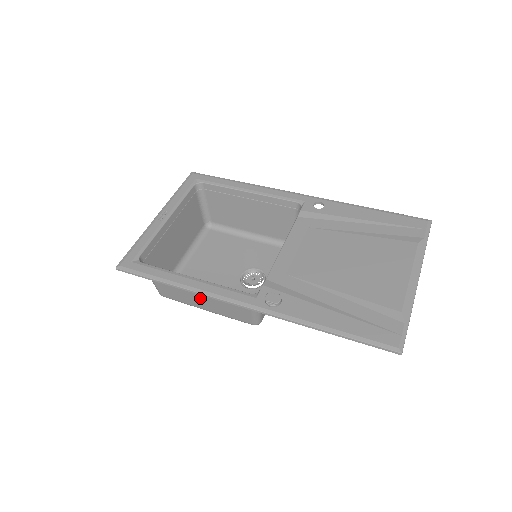
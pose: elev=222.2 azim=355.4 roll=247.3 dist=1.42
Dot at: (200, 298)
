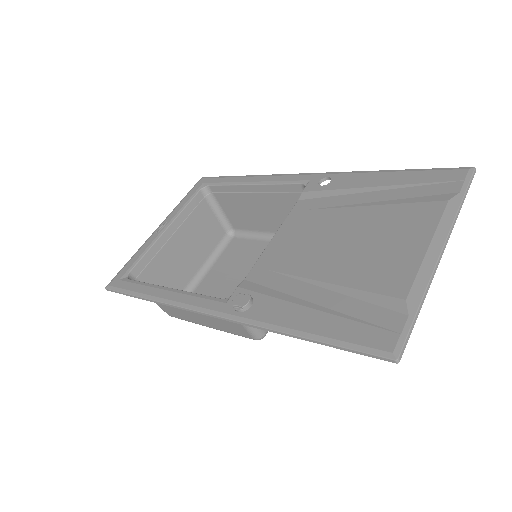
Dot at: (194, 313)
